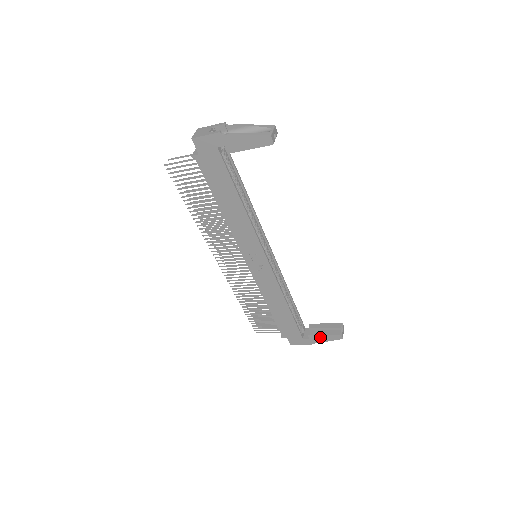
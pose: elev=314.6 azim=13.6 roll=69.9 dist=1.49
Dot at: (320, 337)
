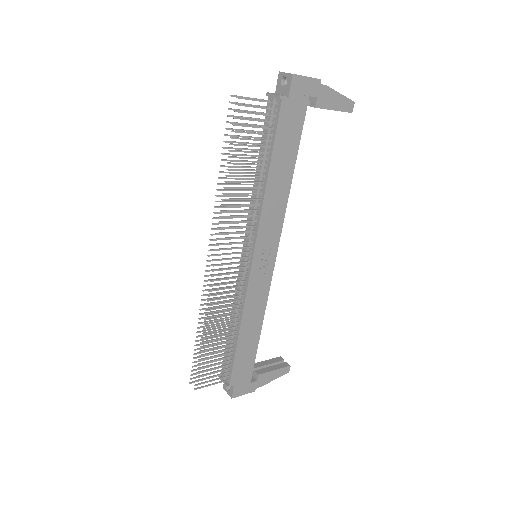
Dot at: (269, 375)
